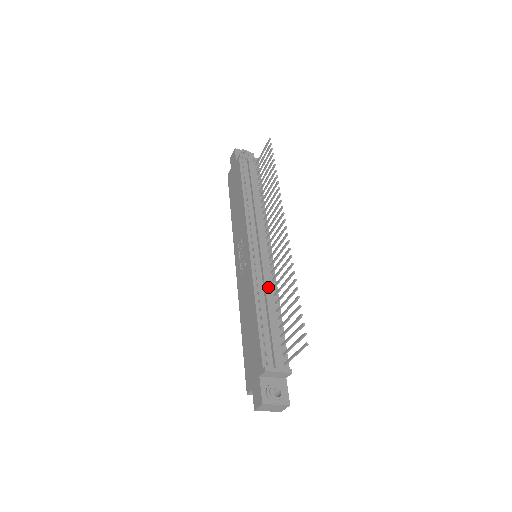
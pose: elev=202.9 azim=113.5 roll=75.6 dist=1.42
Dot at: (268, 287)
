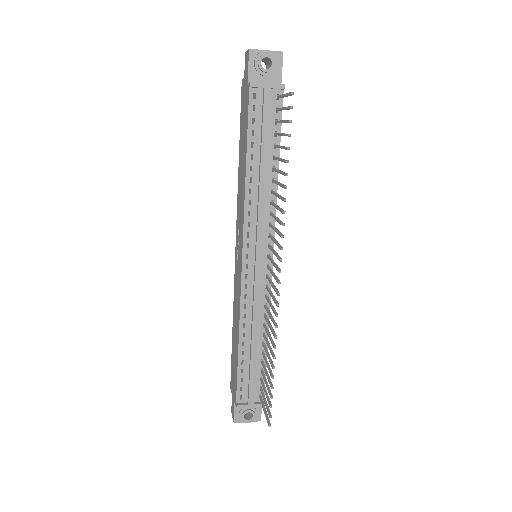
Dot at: (256, 320)
